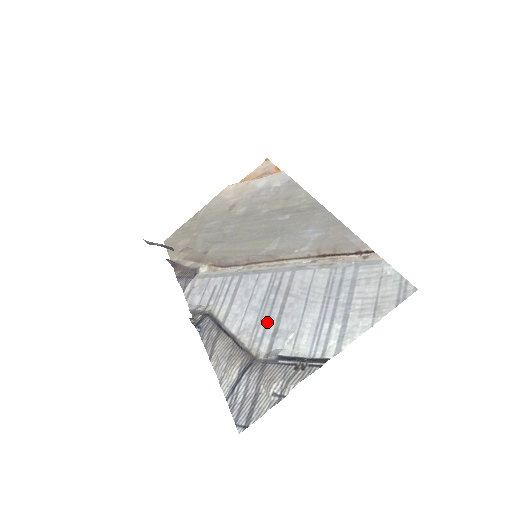
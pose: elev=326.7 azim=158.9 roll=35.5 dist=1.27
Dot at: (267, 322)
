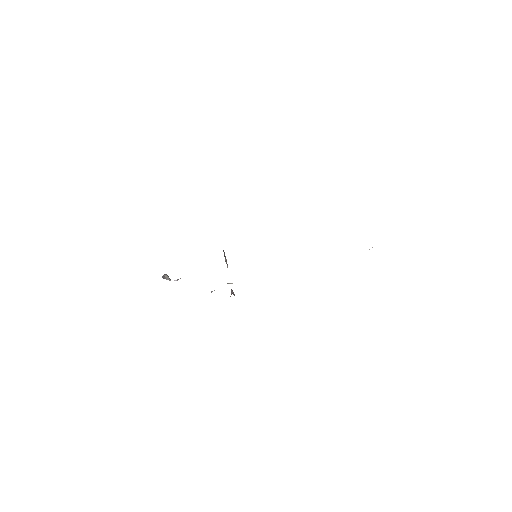
Dot at: occluded
